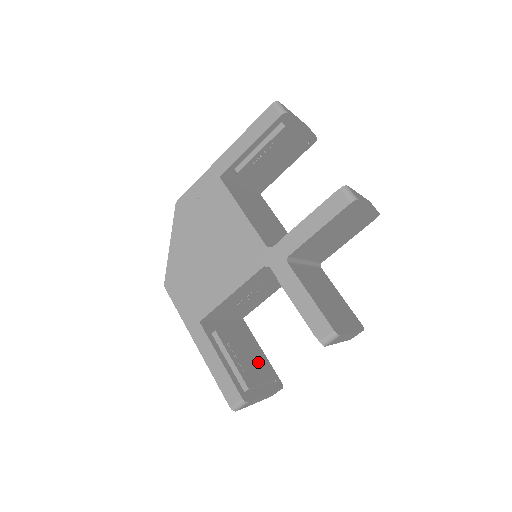
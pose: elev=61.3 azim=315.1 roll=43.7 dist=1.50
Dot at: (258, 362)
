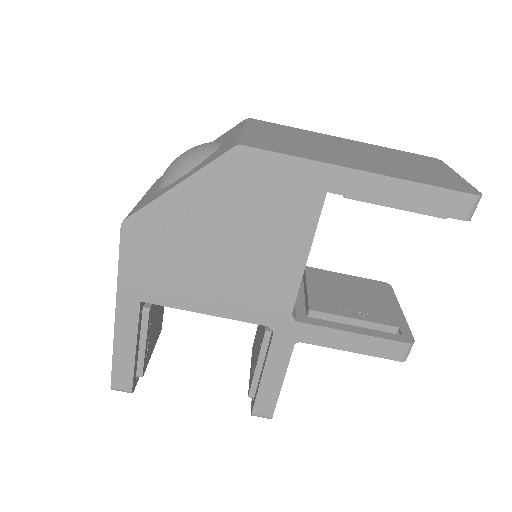
Dot at: (158, 323)
